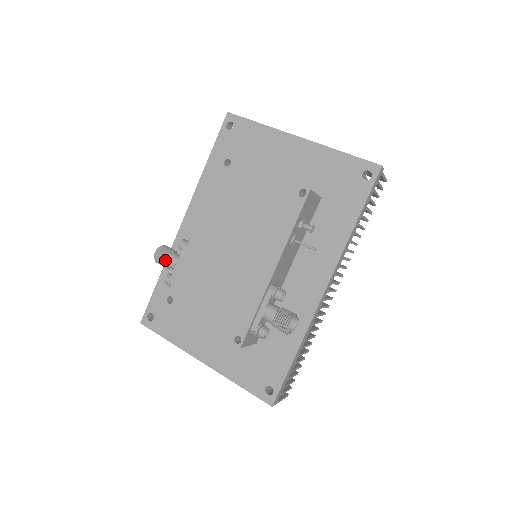
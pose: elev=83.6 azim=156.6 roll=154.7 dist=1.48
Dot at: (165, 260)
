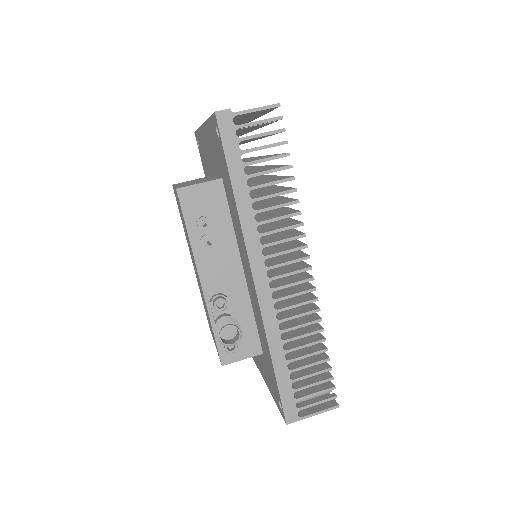
Dot at: occluded
